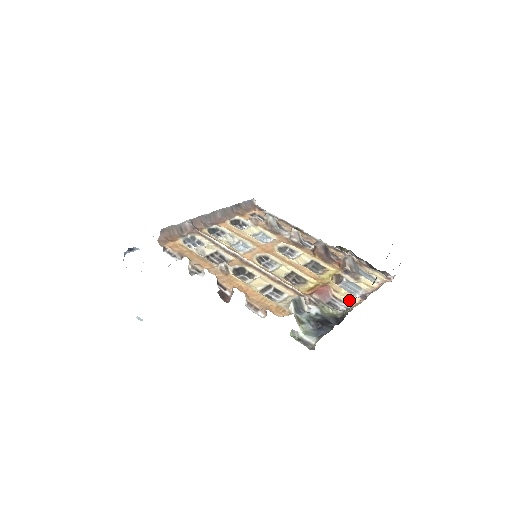
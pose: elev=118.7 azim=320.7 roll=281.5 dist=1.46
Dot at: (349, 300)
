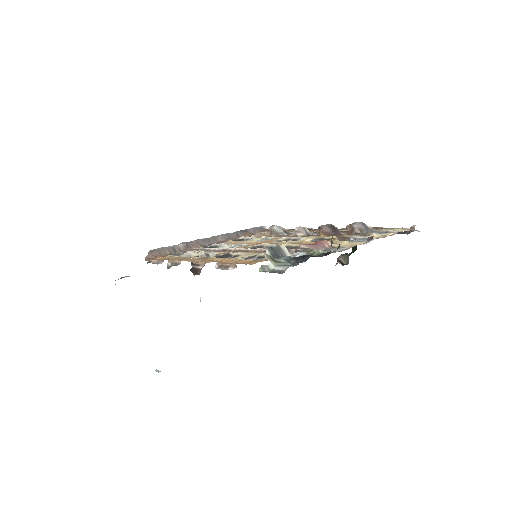
Dot at: (350, 244)
